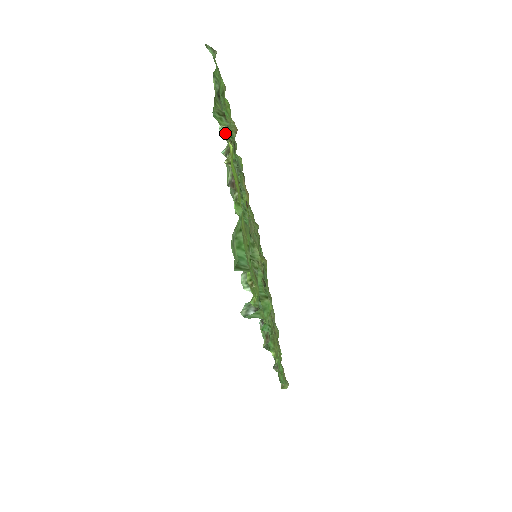
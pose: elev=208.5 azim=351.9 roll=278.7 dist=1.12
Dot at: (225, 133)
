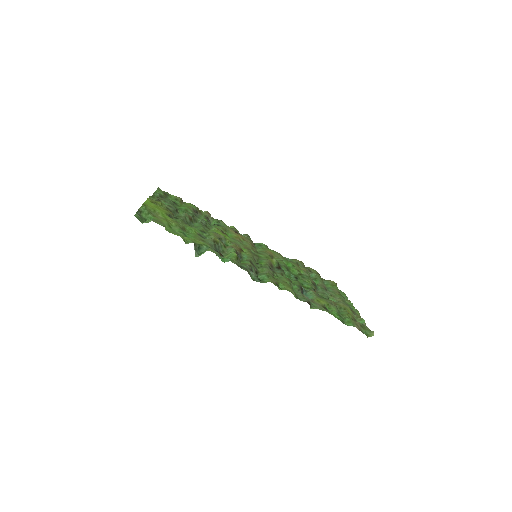
Dot at: occluded
